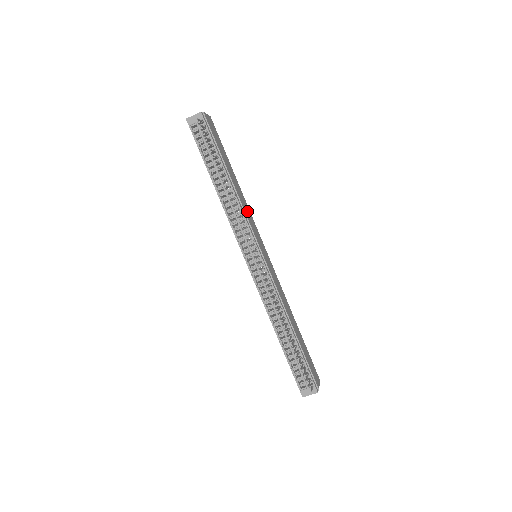
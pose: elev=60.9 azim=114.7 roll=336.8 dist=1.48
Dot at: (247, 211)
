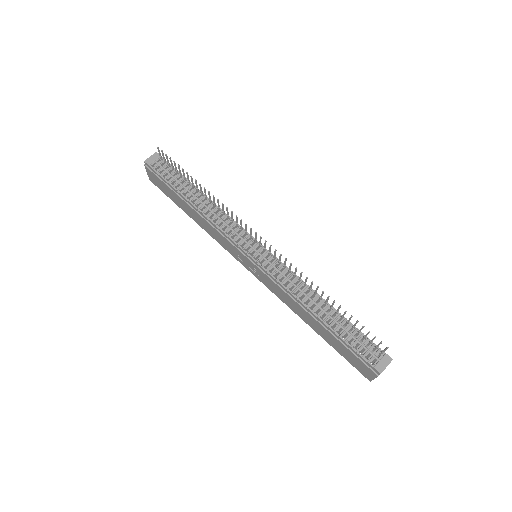
Dot at: occluded
